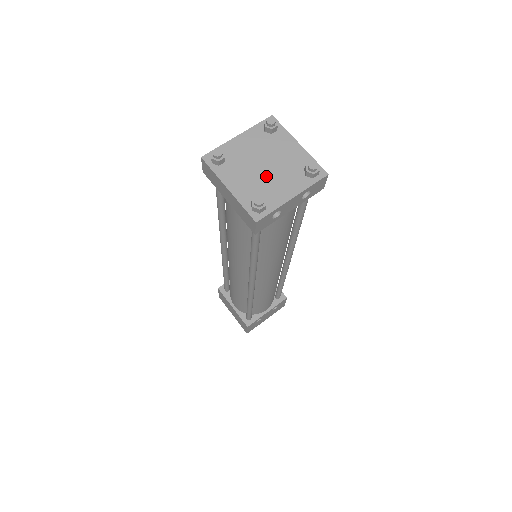
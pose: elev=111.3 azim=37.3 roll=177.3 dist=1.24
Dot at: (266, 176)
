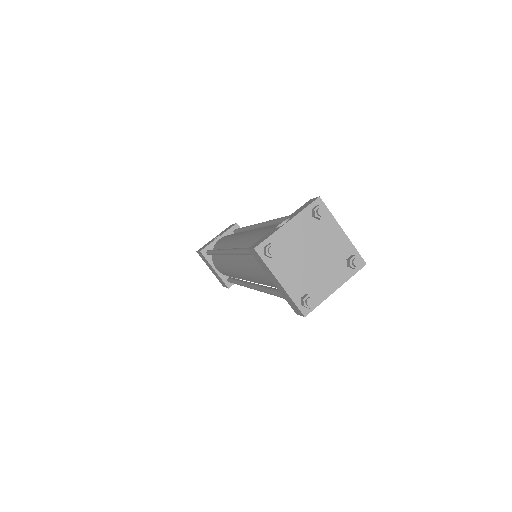
Dot at: (314, 268)
